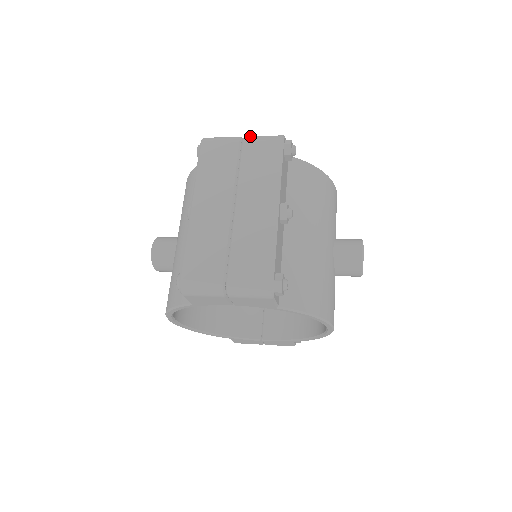
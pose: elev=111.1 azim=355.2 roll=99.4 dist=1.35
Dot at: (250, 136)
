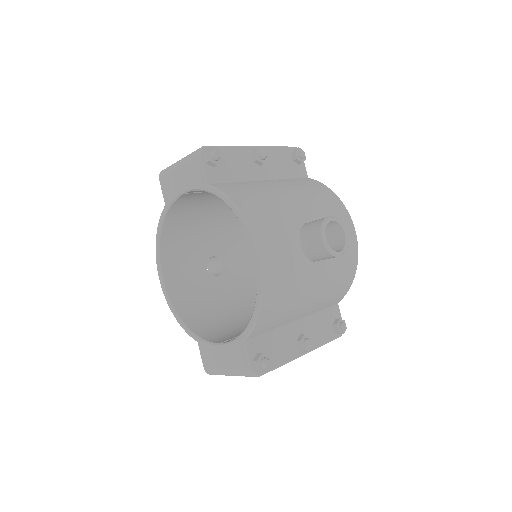
Dot at: occluded
